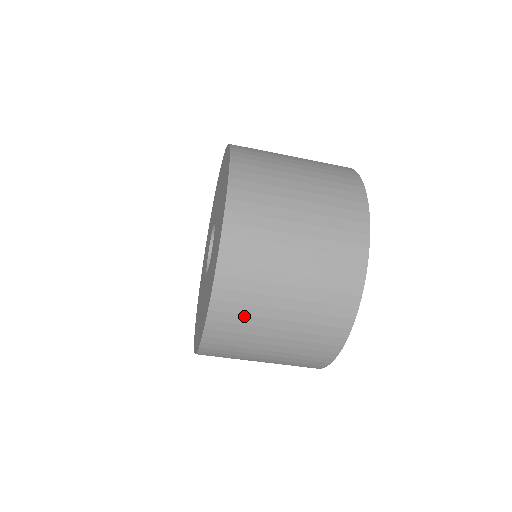
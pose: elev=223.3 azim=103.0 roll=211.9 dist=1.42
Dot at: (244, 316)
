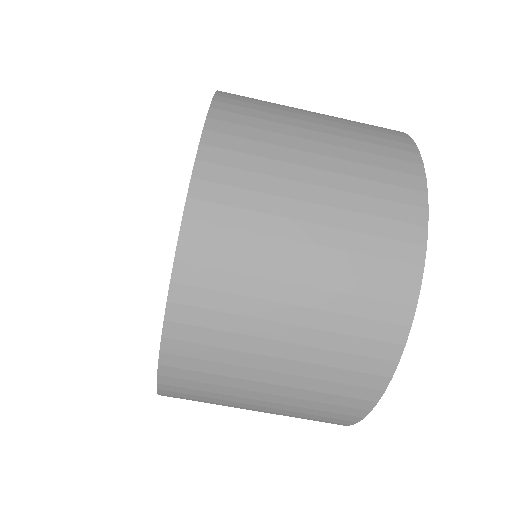
Dot at: (243, 233)
